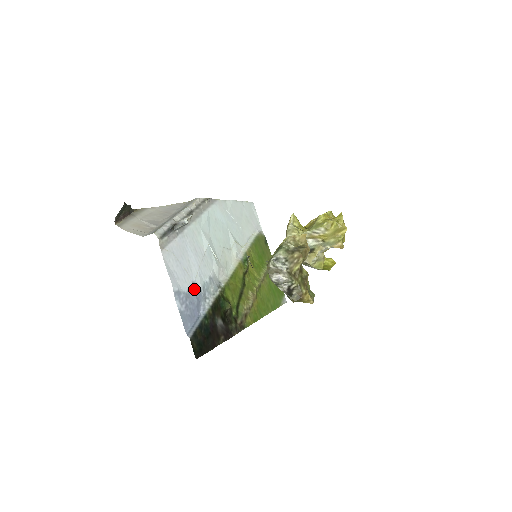
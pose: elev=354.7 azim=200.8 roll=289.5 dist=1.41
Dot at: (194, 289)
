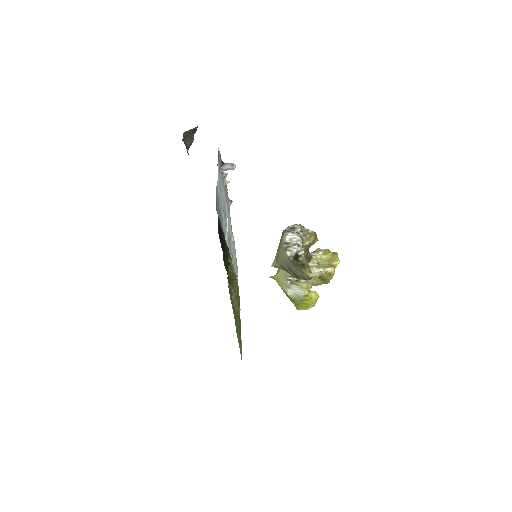
Dot at: occluded
